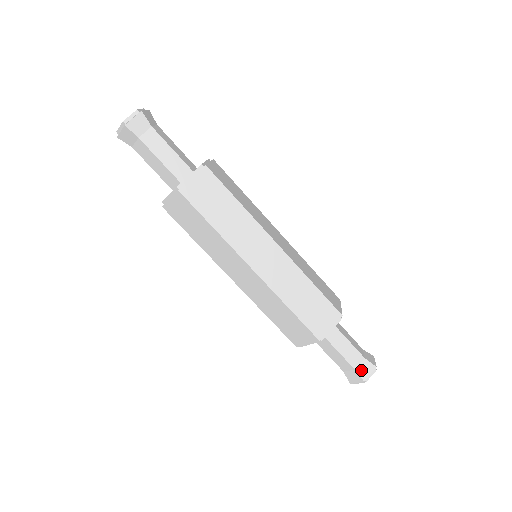
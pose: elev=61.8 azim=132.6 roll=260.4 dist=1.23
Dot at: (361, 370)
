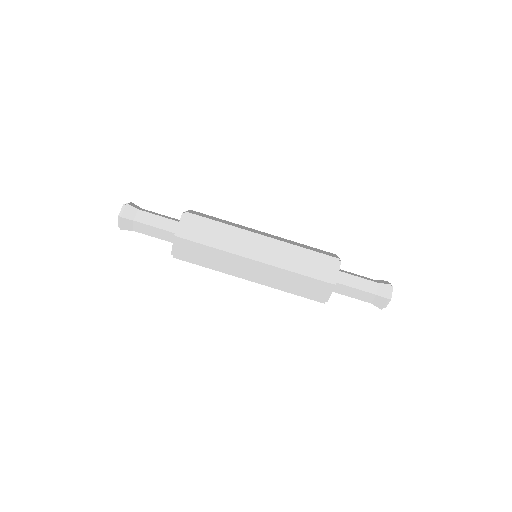
Dot at: (381, 293)
